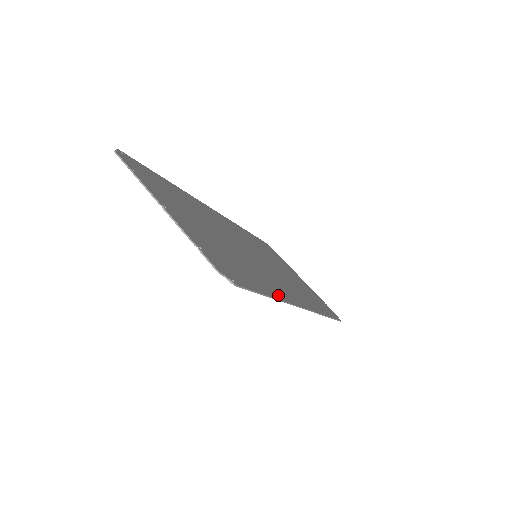
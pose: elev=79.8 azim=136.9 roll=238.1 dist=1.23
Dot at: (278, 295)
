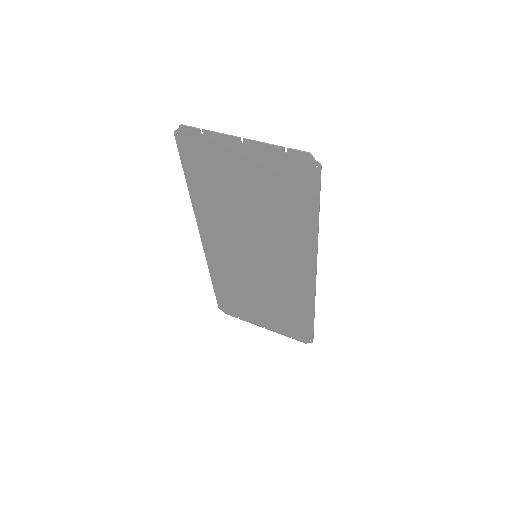
Dot at: (312, 234)
